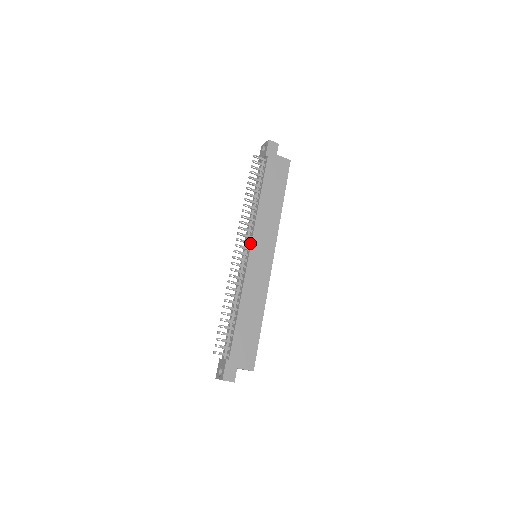
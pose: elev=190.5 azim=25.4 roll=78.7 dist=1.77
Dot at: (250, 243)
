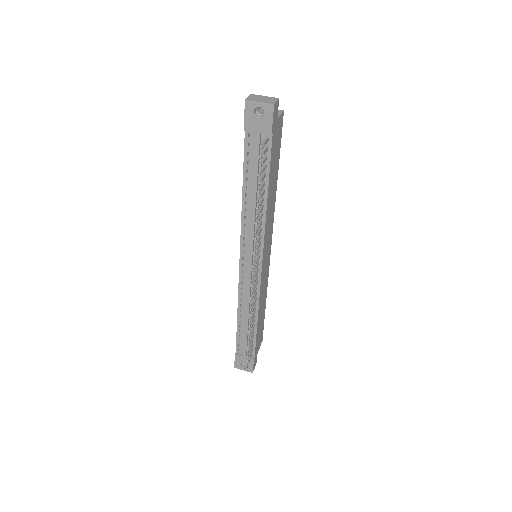
Dot at: (260, 257)
